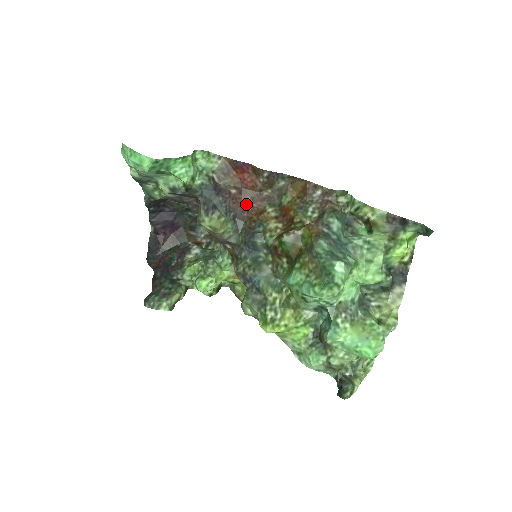
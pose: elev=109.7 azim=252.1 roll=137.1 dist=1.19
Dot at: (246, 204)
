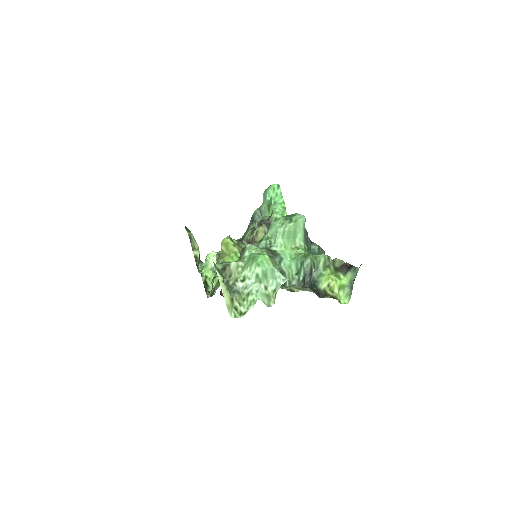
Dot at: occluded
